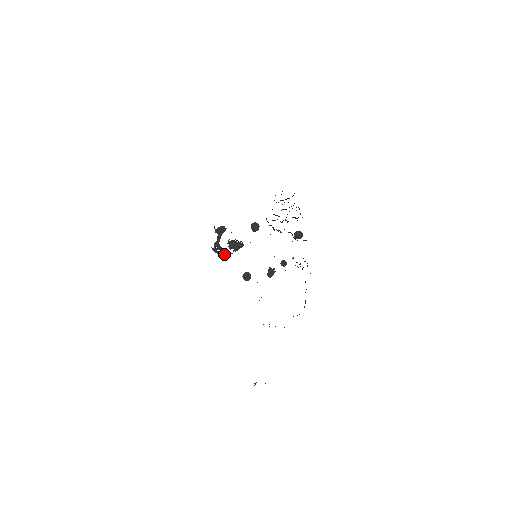
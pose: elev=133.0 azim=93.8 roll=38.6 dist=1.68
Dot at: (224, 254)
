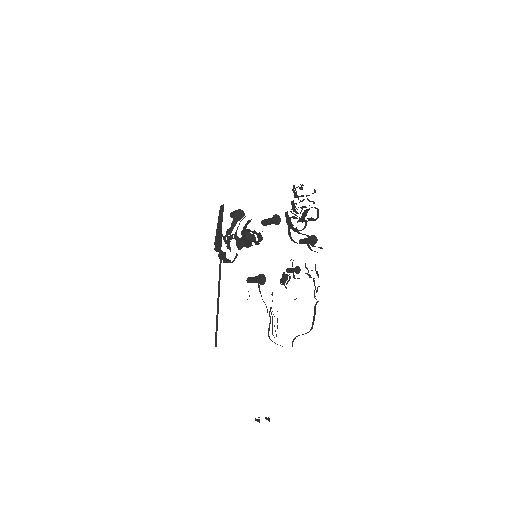
Dot at: (240, 246)
